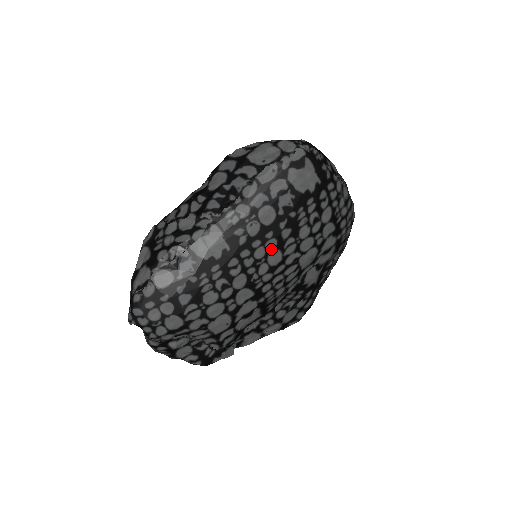
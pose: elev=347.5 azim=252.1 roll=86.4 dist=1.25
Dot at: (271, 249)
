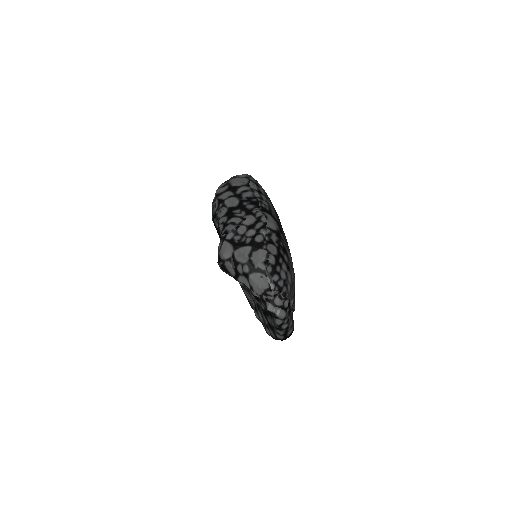
Dot at: occluded
